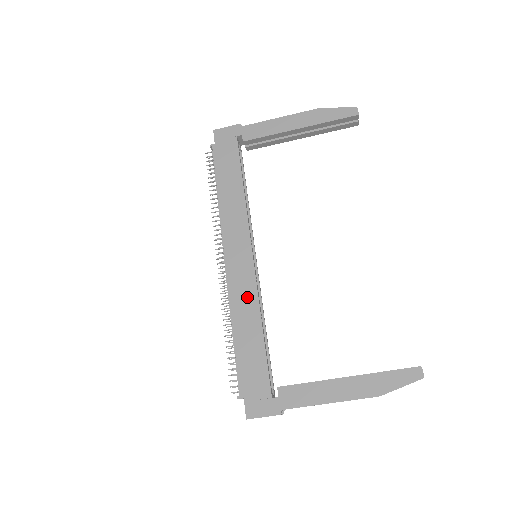
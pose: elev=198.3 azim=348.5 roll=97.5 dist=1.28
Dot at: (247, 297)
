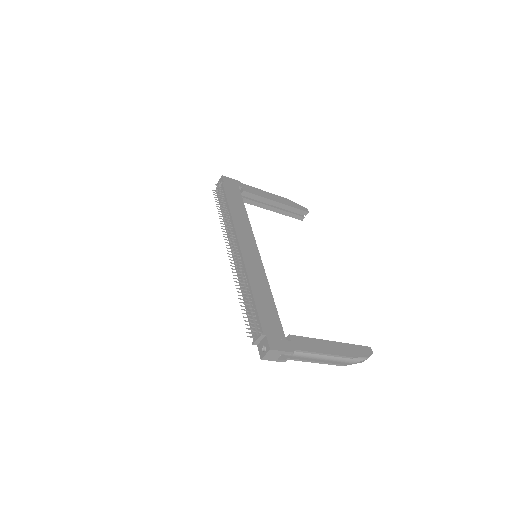
Dot at: (259, 274)
